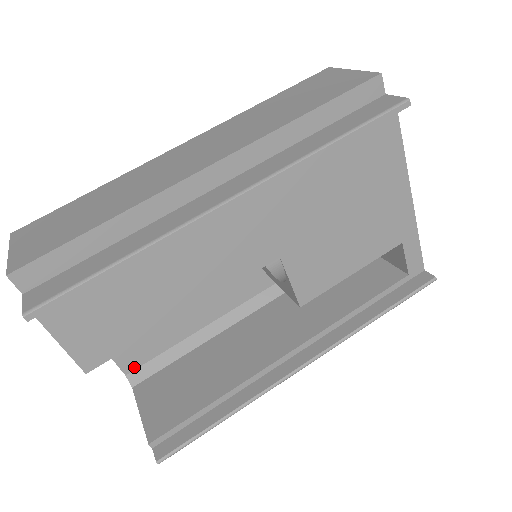
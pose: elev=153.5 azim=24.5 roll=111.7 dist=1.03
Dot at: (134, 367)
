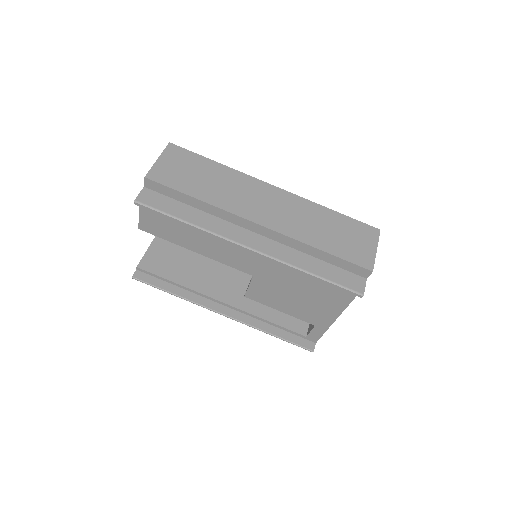
Dot at: occluded
